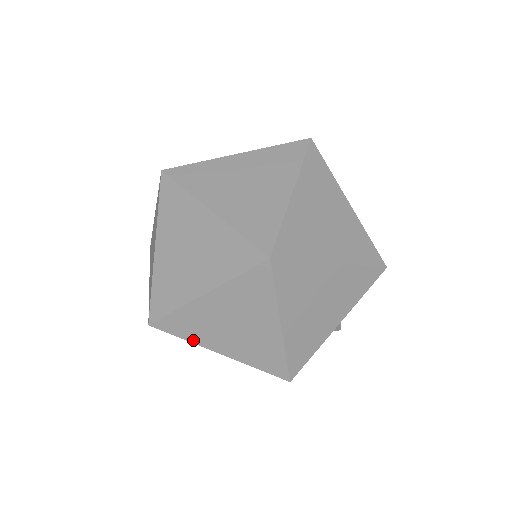
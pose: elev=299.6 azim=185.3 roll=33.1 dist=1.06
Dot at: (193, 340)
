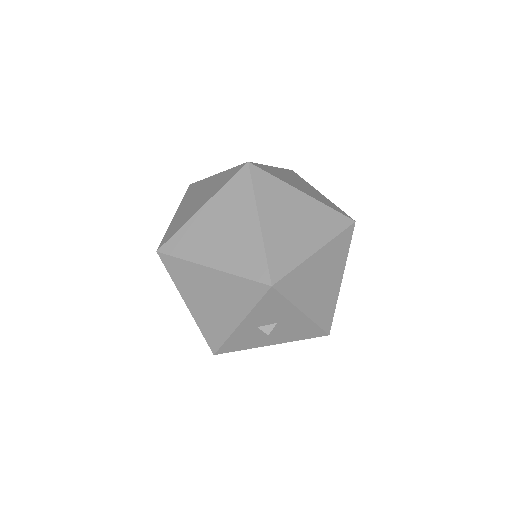
Dot at: occluded
